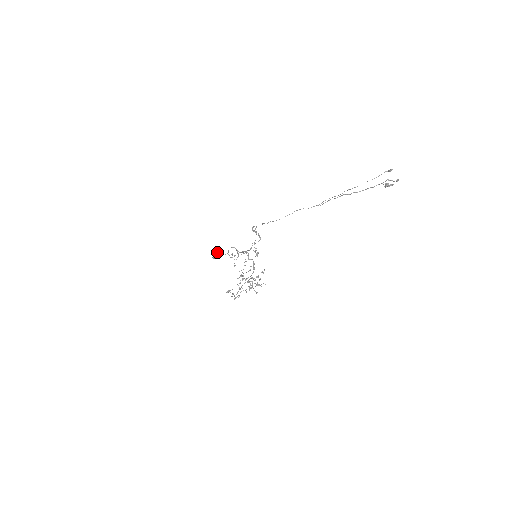
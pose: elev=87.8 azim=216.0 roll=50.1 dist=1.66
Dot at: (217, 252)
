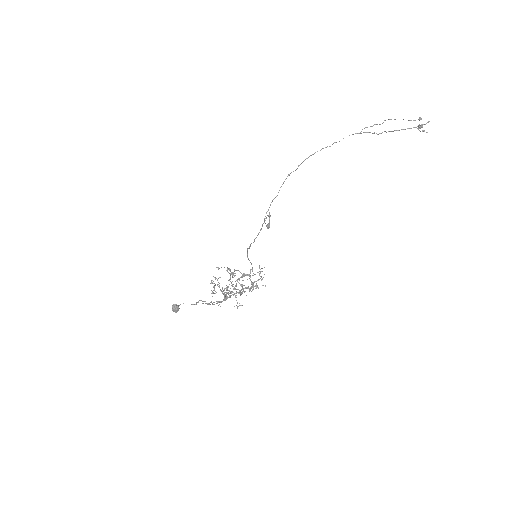
Dot at: occluded
